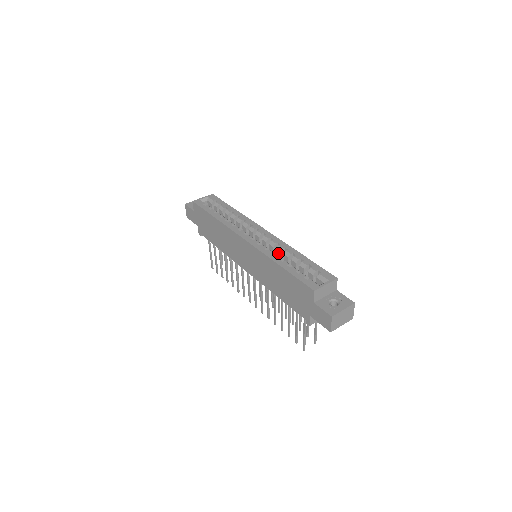
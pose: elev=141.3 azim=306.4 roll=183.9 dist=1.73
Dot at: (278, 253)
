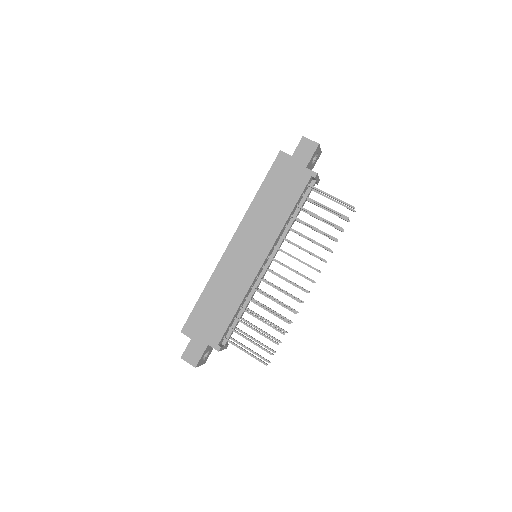
Dot at: occluded
